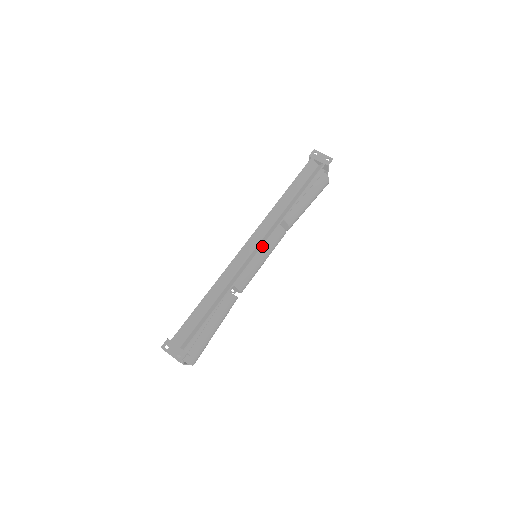
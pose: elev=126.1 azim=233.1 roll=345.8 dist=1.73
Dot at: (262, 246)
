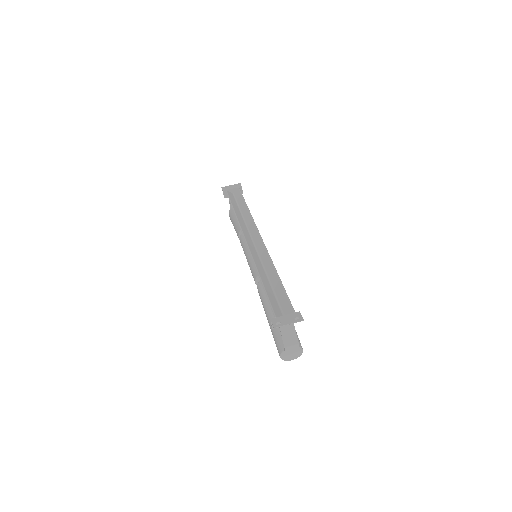
Dot at: (259, 234)
